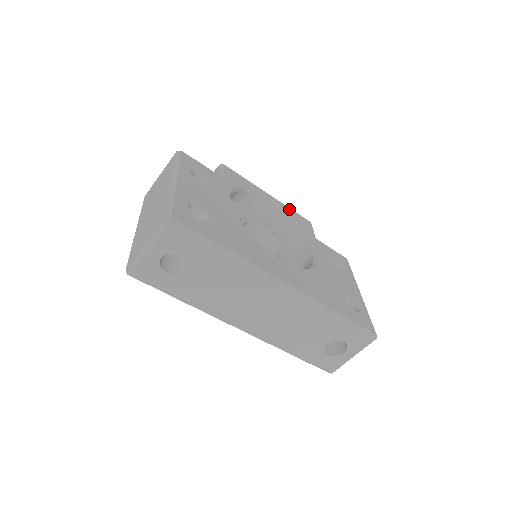
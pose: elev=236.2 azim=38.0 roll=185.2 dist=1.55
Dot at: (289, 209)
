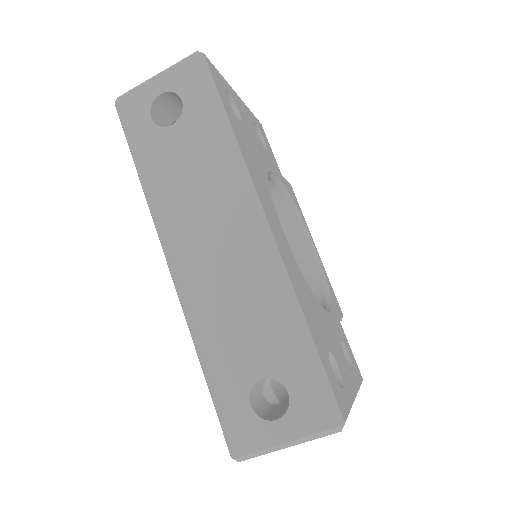
Dot at: (328, 278)
